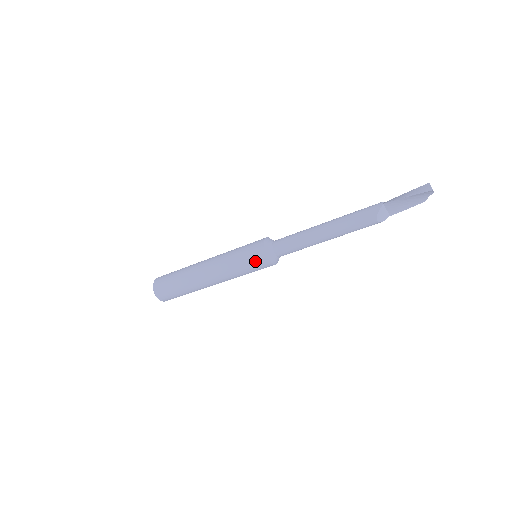
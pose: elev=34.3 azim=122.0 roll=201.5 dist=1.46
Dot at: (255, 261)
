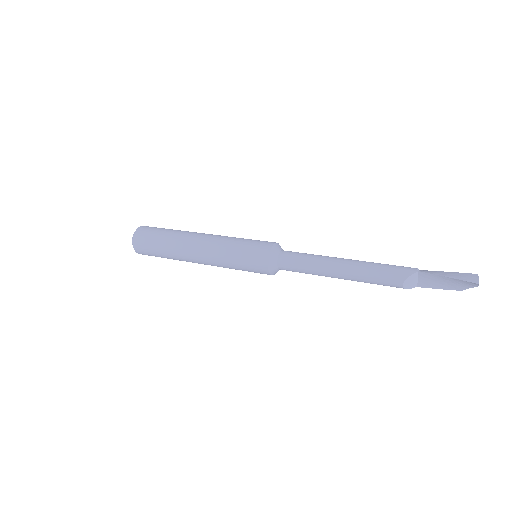
Dot at: (253, 261)
